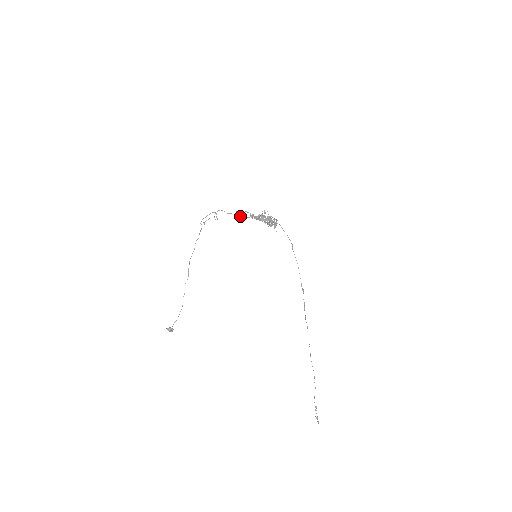
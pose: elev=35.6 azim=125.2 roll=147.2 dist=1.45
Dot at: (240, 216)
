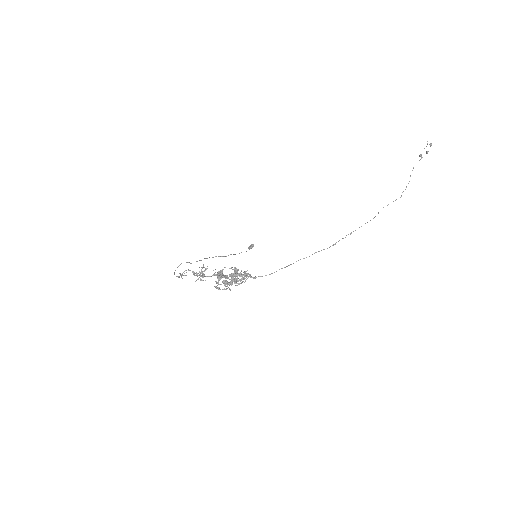
Dot at: (202, 274)
